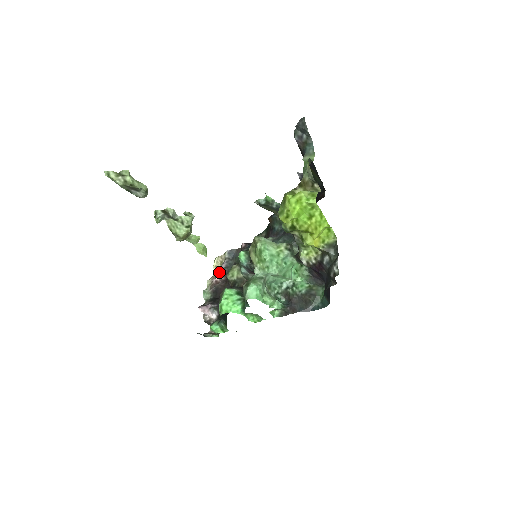
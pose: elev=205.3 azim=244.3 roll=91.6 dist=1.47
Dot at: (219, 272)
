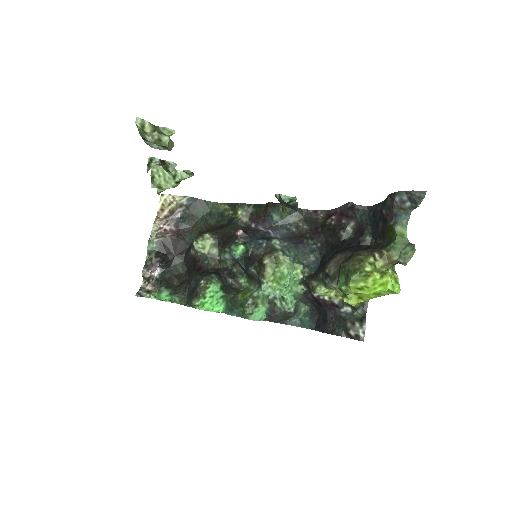
Dot at: (171, 220)
